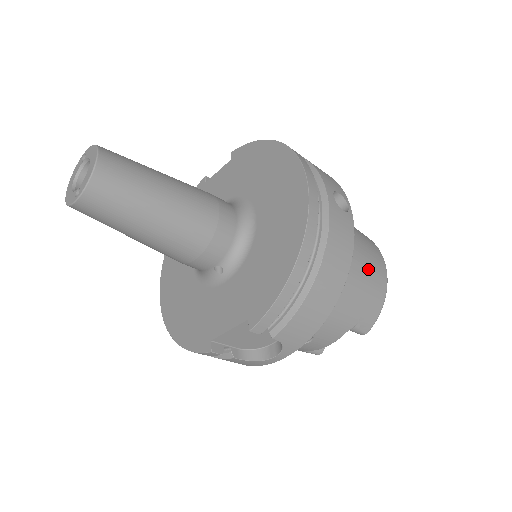
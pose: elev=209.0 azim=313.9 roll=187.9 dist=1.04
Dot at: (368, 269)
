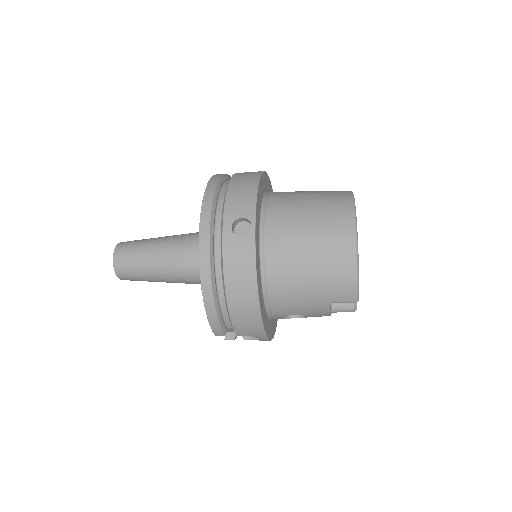
Dot at: (319, 255)
